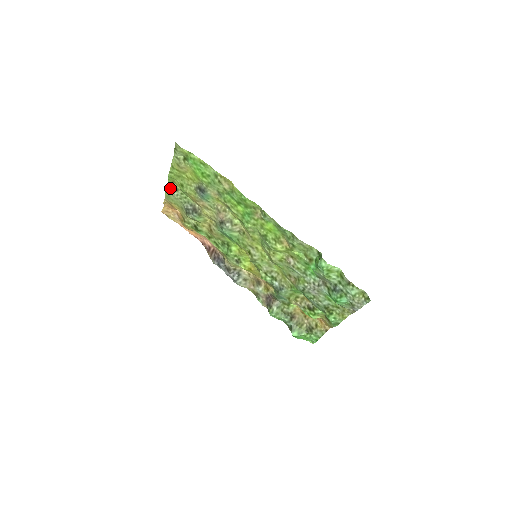
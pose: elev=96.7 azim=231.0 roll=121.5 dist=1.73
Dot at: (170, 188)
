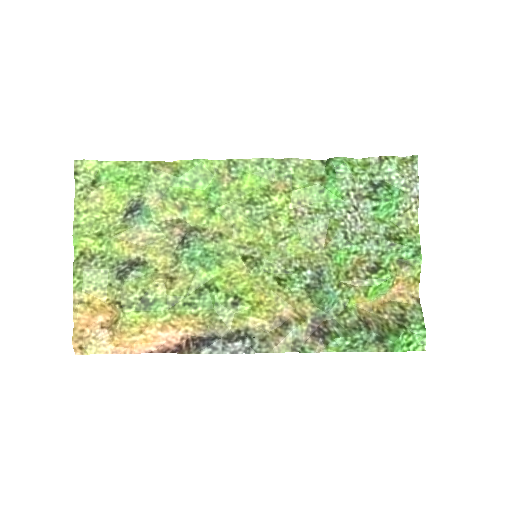
Dot at: (80, 263)
